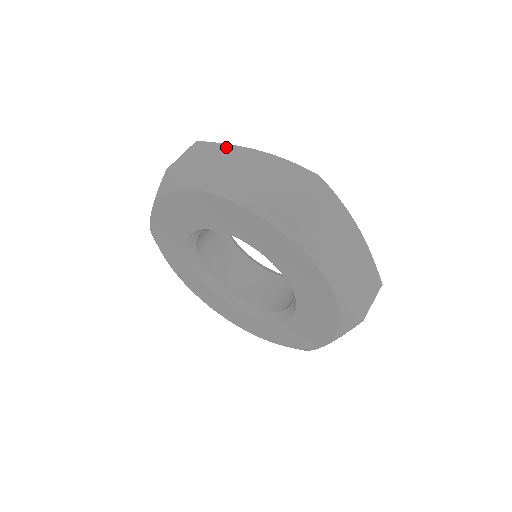
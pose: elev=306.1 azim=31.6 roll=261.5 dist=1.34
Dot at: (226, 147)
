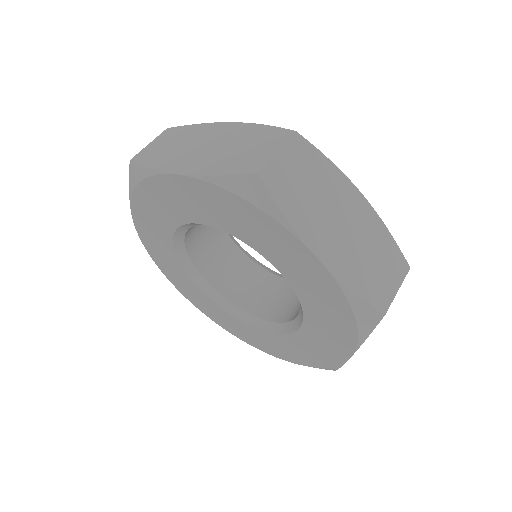
Dot at: (329, 166)
